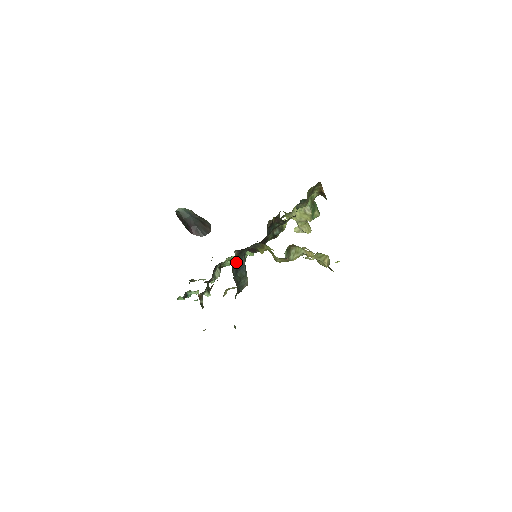
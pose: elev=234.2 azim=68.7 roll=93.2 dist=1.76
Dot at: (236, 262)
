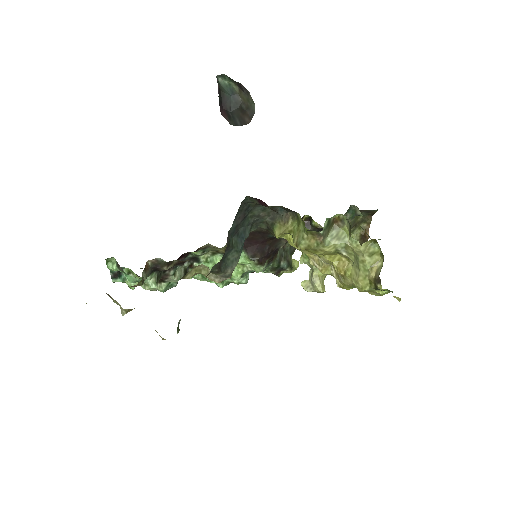
Dot at: (243, 214)
